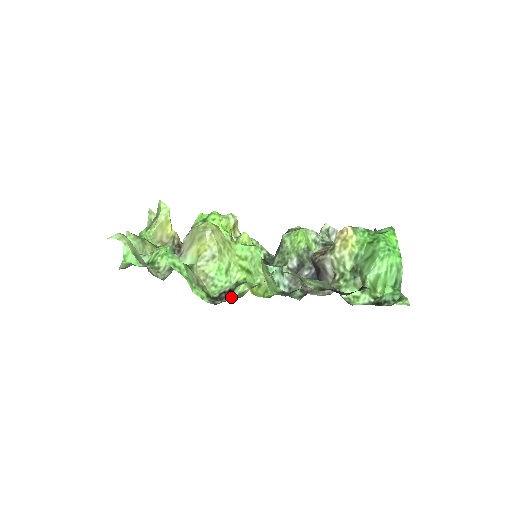
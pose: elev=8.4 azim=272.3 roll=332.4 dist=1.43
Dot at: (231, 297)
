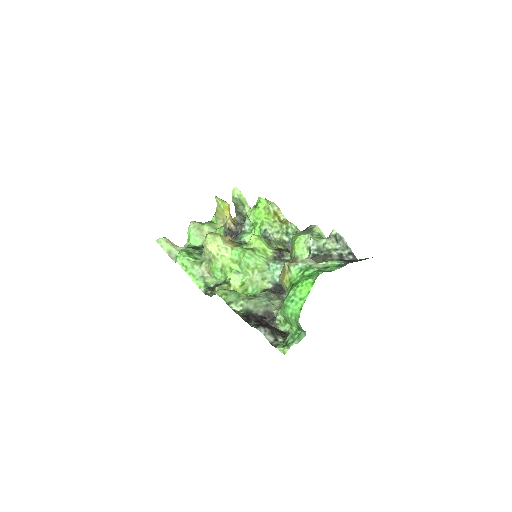
Dot at: (213, 292)
